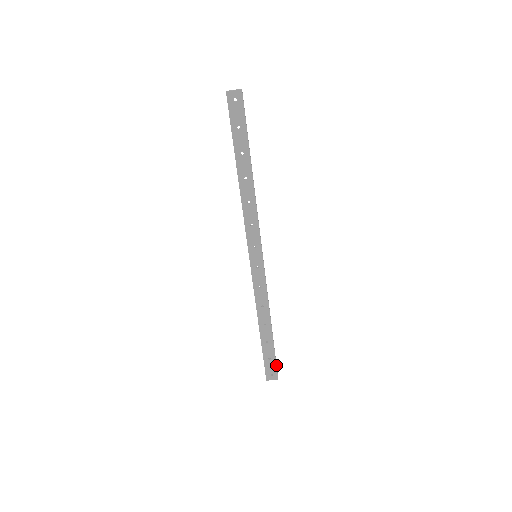
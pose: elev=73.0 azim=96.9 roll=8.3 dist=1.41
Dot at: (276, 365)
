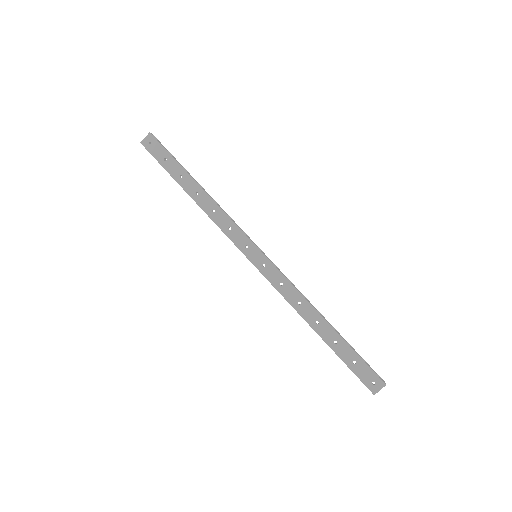
Dot at: (368, 367)
